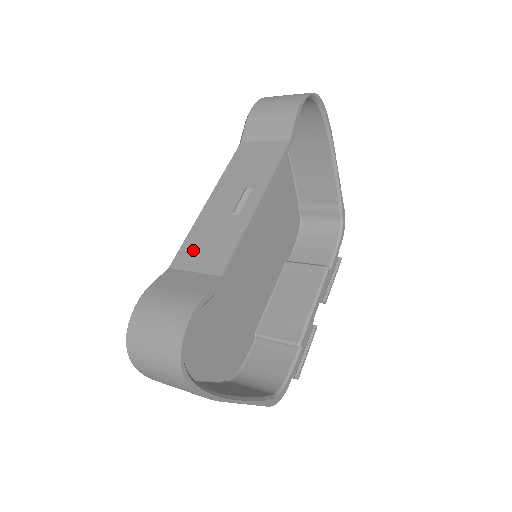
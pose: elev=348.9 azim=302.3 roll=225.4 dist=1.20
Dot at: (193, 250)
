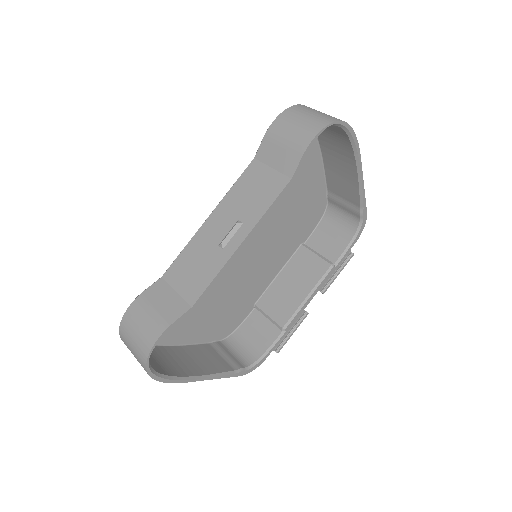
Dot at: (182, 268)
